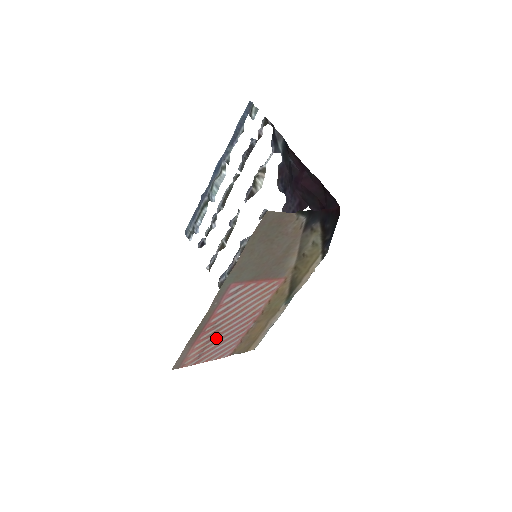
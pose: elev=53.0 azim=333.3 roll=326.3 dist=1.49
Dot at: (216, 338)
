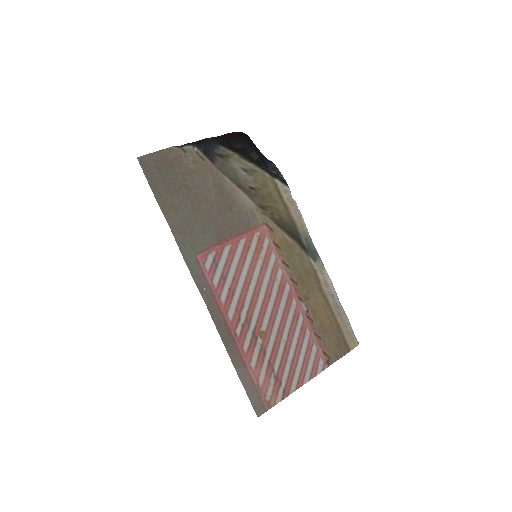
Dot at: (269, 343)
